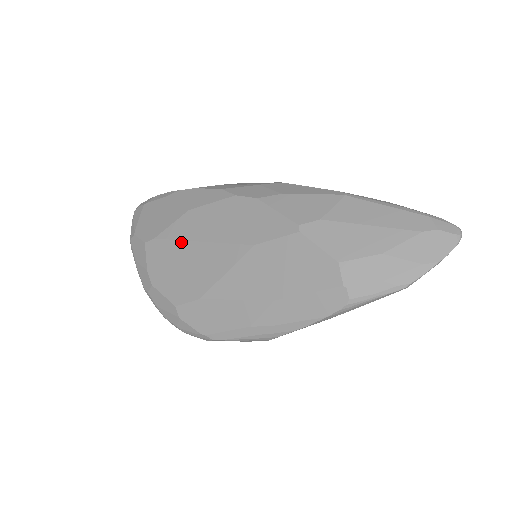
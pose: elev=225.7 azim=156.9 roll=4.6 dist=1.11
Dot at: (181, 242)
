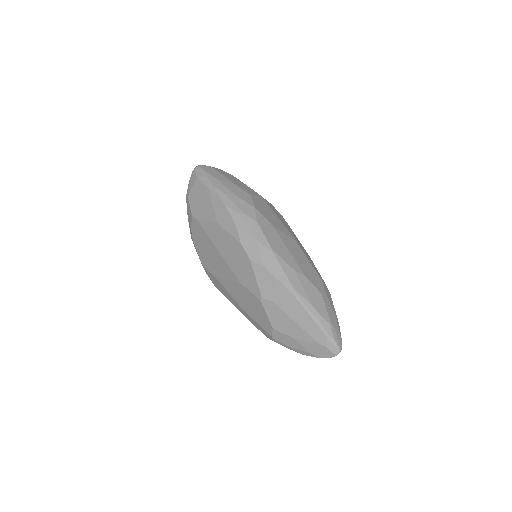
Dot at: (209, 238)
